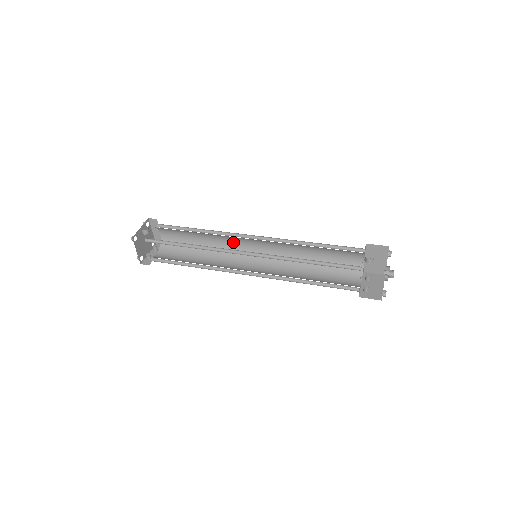
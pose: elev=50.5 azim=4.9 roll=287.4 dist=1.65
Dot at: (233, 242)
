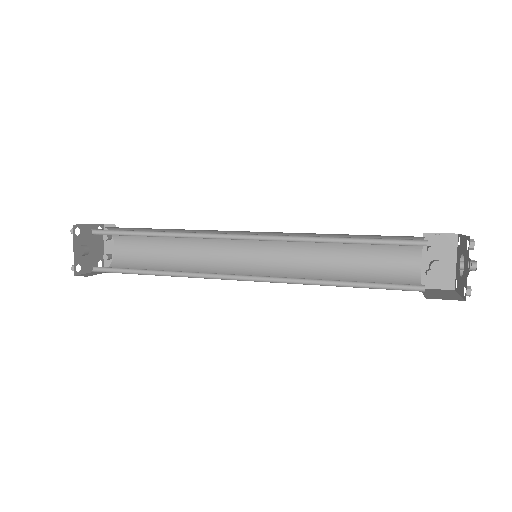
Dot at: (213, 230)
